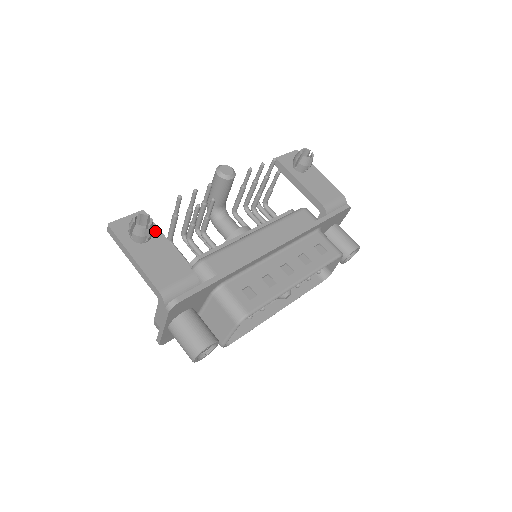
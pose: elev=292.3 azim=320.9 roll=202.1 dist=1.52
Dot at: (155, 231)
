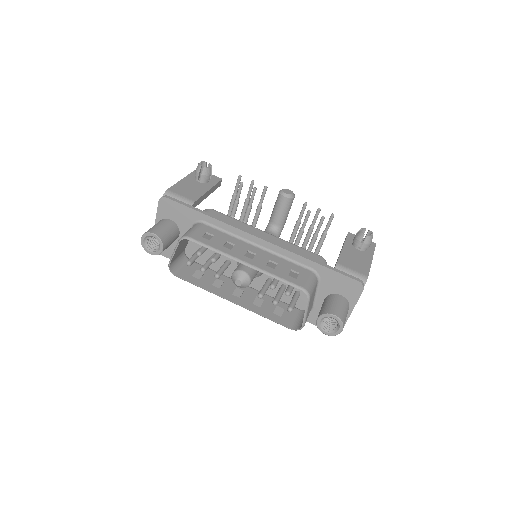
Dot at: (211, 184)
